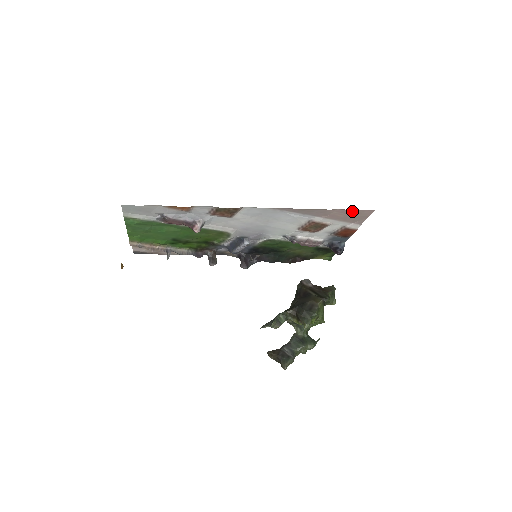
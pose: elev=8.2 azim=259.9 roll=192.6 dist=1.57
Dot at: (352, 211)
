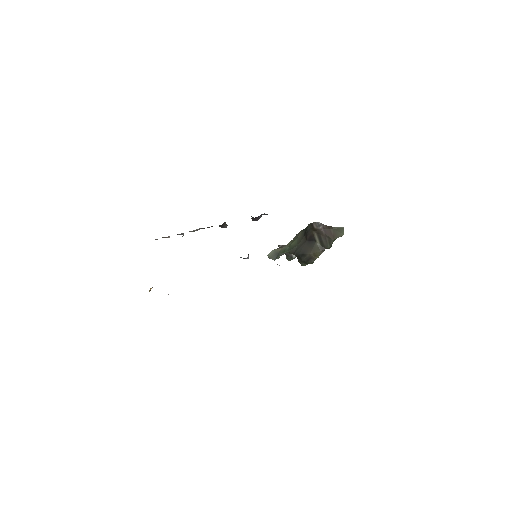
Dot at: occluded
